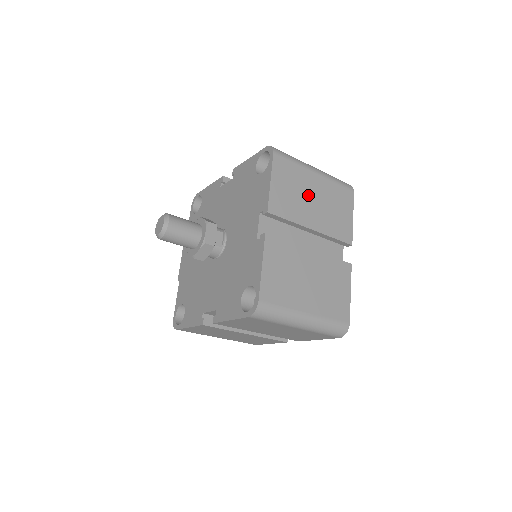
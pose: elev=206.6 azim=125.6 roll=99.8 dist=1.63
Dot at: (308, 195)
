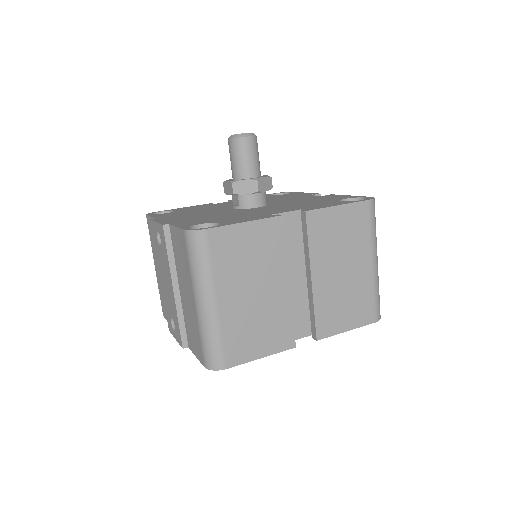
Dot at: occluded
